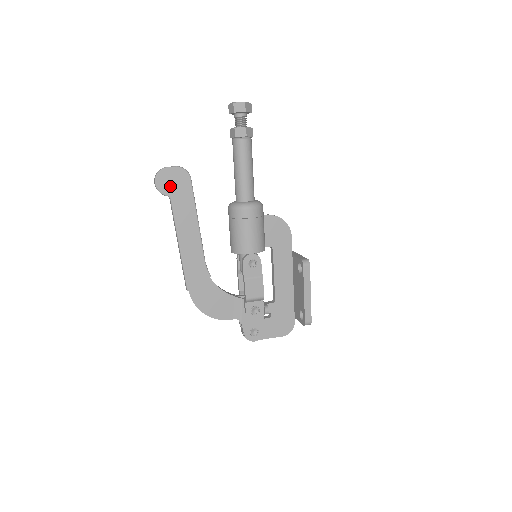
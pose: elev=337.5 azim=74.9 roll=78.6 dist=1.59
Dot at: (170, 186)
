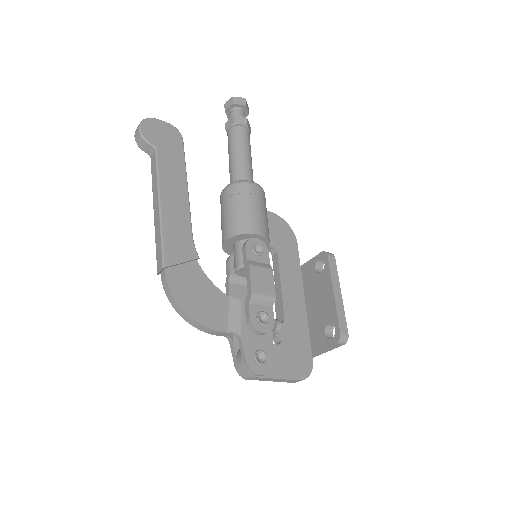
Dot at: (157, 137)
